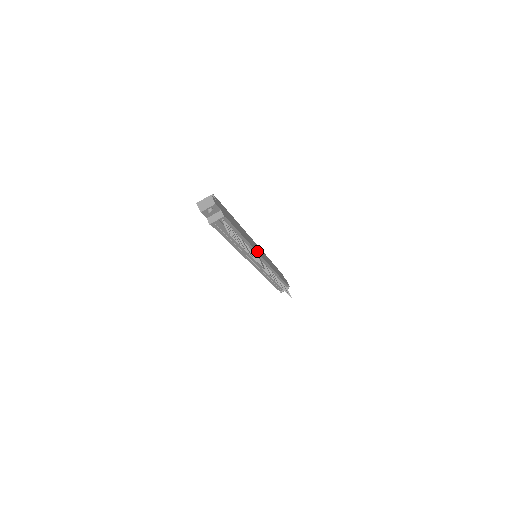
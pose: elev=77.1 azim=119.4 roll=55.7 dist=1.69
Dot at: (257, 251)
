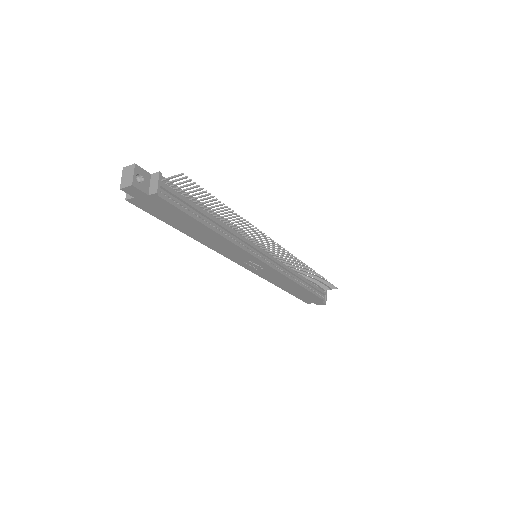
Dot at: occluded
